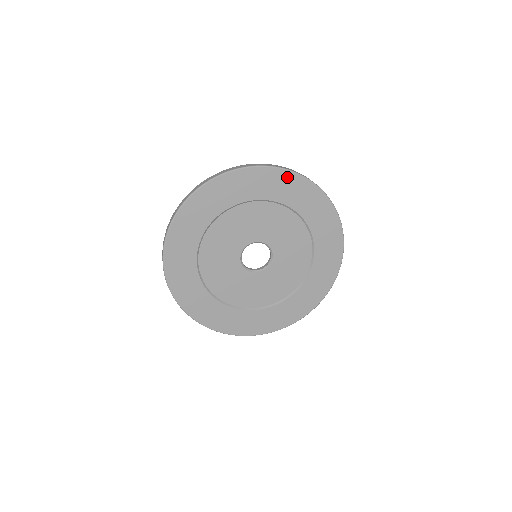
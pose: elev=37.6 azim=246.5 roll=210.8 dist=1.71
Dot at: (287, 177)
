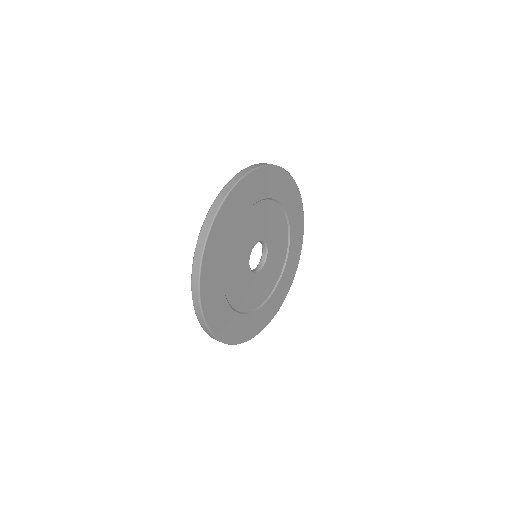
Dot at: (263, 173)
